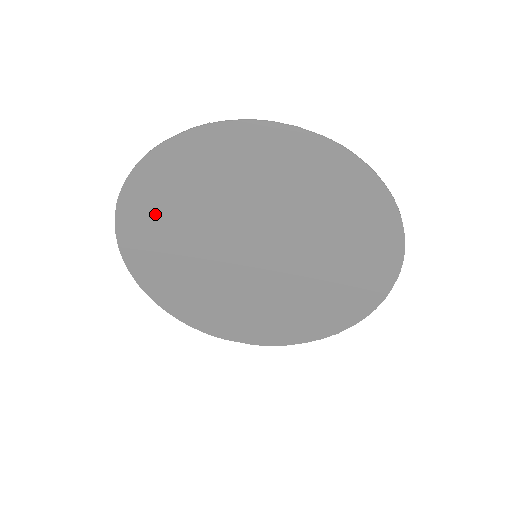
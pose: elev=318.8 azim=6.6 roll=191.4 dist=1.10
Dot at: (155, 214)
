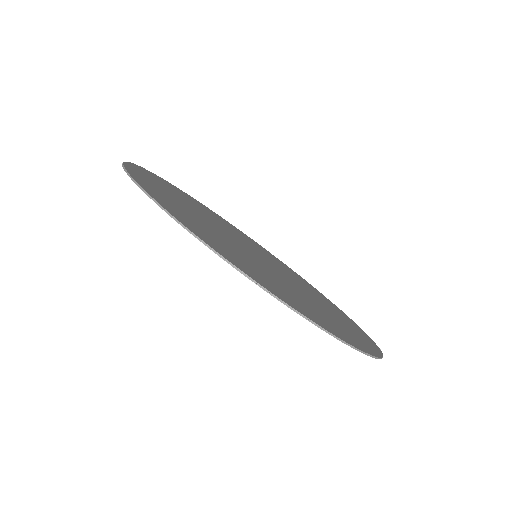
Dot at: occluded
